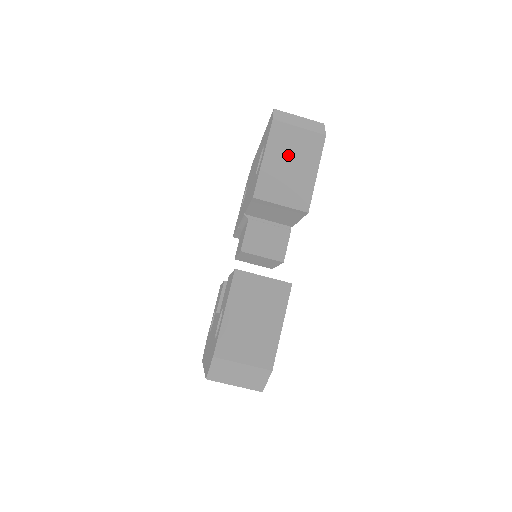
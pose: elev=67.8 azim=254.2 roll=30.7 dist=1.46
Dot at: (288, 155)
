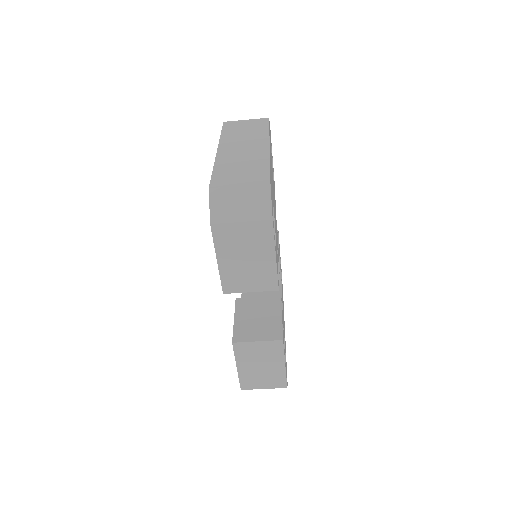
Dot at: (240, 251)
